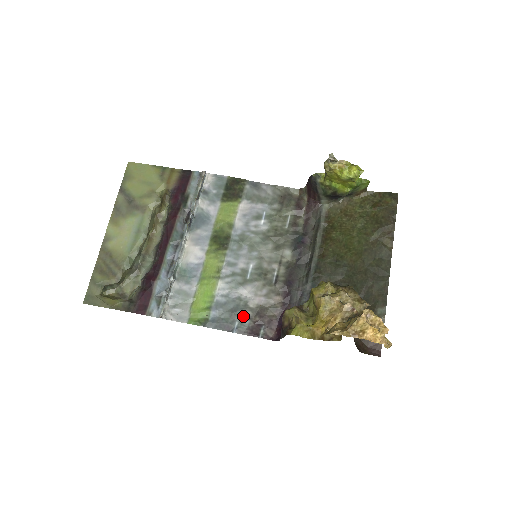
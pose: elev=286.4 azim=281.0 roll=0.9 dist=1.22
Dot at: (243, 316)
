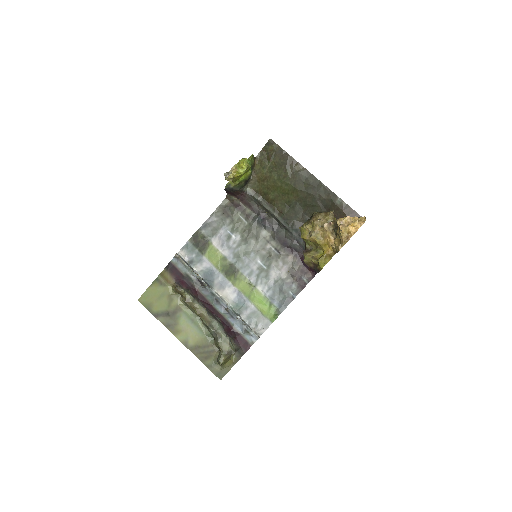
Dot at: (288, 286)
